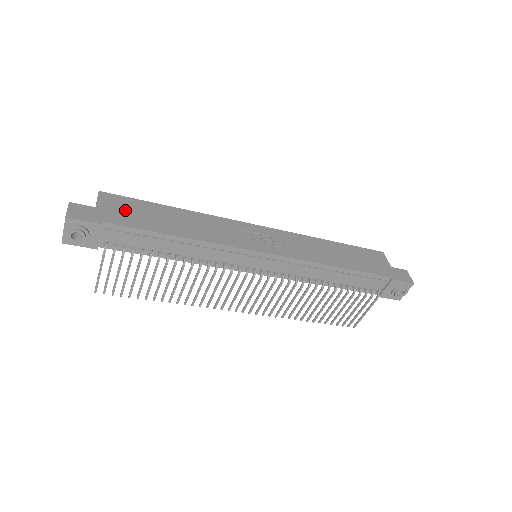
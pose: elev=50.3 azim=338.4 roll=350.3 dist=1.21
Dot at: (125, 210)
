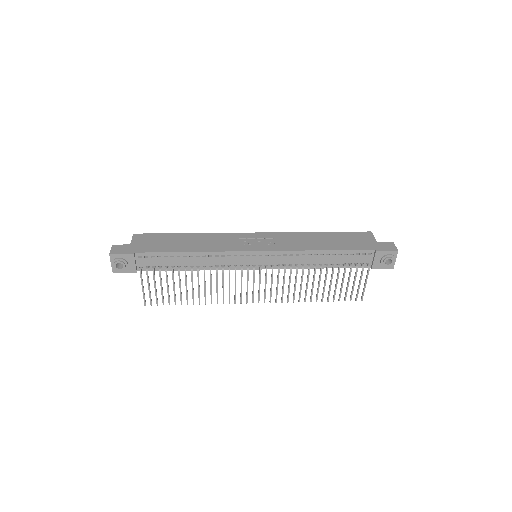
Dot at: (150, 242)
